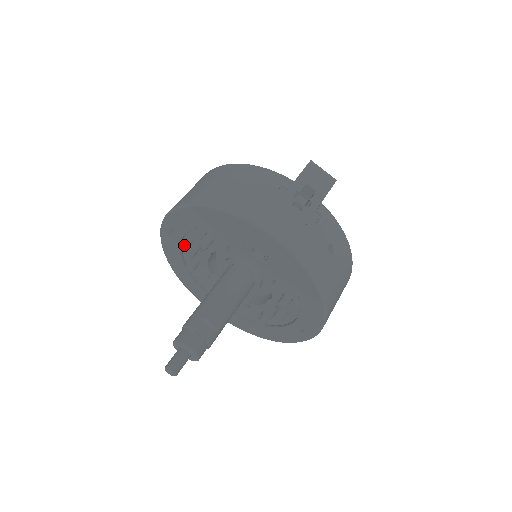
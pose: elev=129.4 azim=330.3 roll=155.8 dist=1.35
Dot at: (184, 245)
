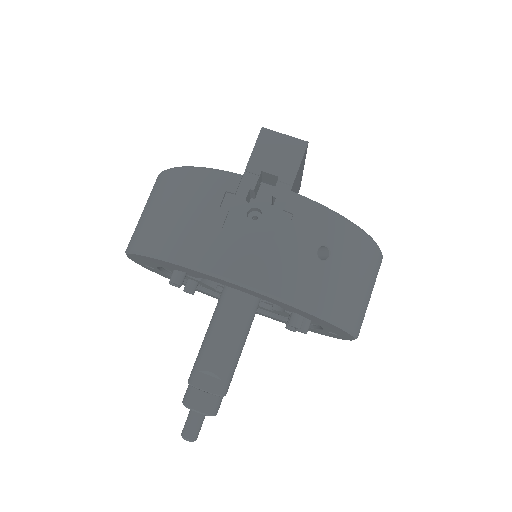
Dot at: (170, 271)
